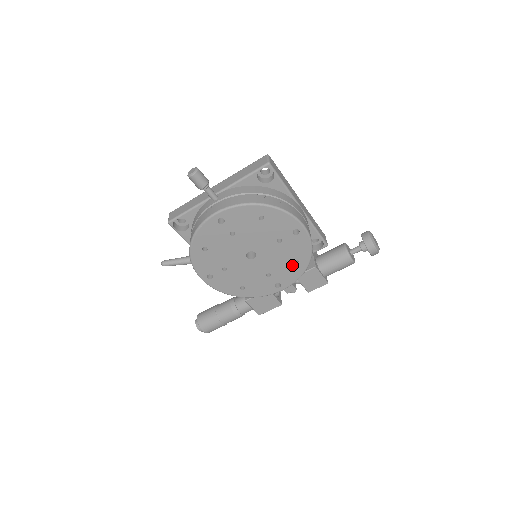
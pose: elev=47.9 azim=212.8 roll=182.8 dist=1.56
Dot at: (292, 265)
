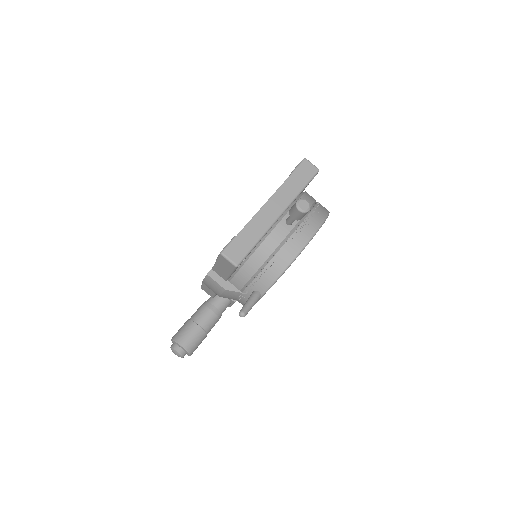
Dot at: occluded
